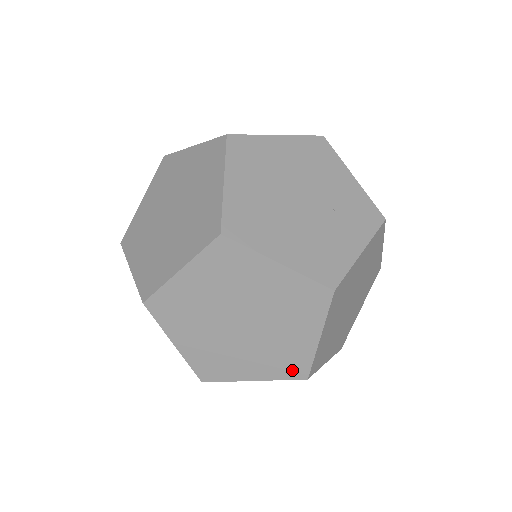
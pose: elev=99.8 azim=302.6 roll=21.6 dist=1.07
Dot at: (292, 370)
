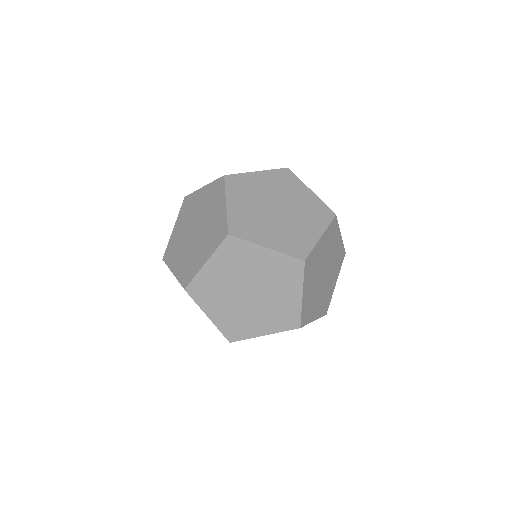
Dot at: (289, 323)
